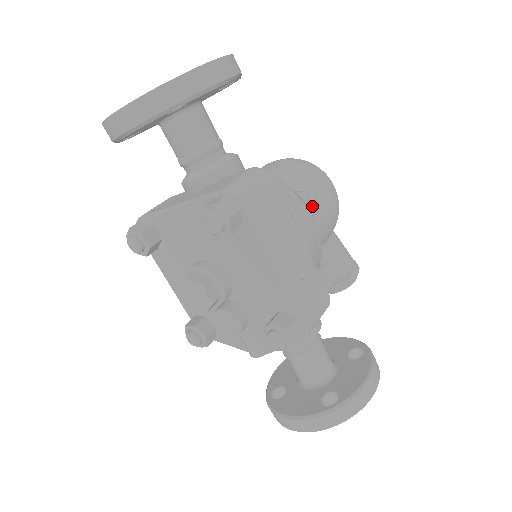
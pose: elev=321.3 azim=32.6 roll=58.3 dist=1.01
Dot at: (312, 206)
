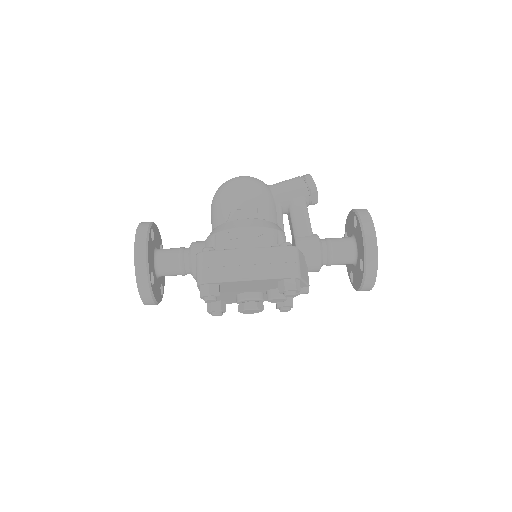
Dot at: (240, 216)
